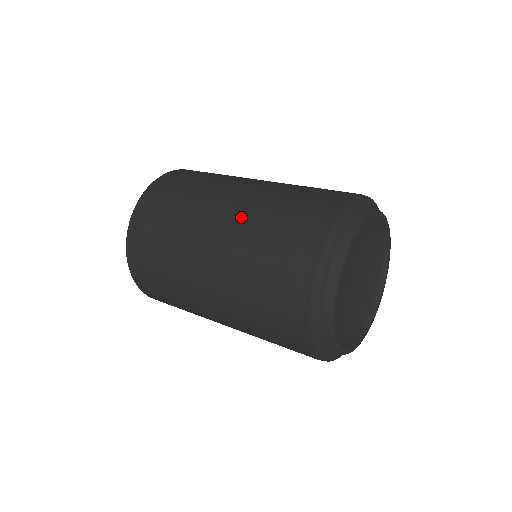
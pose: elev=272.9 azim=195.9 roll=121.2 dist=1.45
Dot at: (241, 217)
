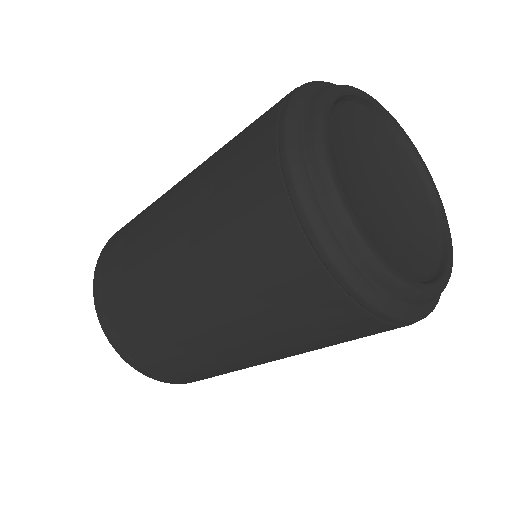
Dot at: occluded
